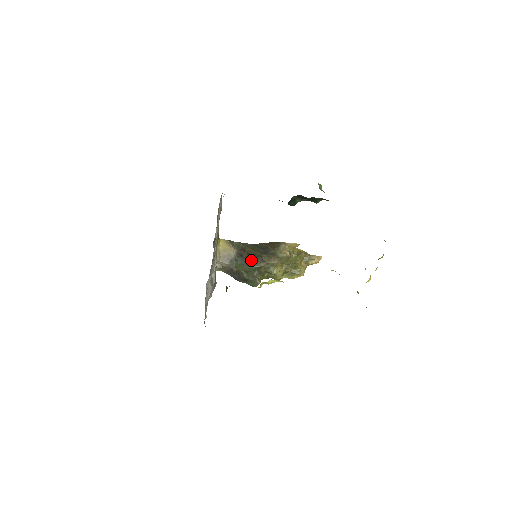
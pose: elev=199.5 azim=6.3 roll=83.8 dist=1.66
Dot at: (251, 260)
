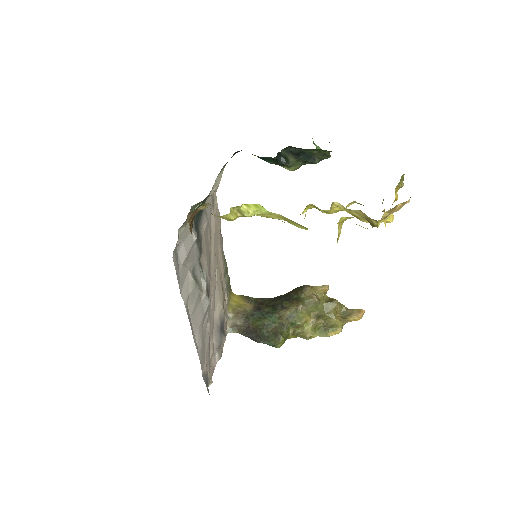
Dot at: (269, 310)
